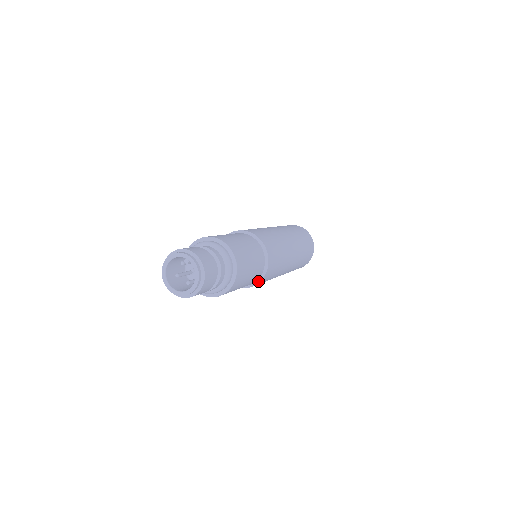
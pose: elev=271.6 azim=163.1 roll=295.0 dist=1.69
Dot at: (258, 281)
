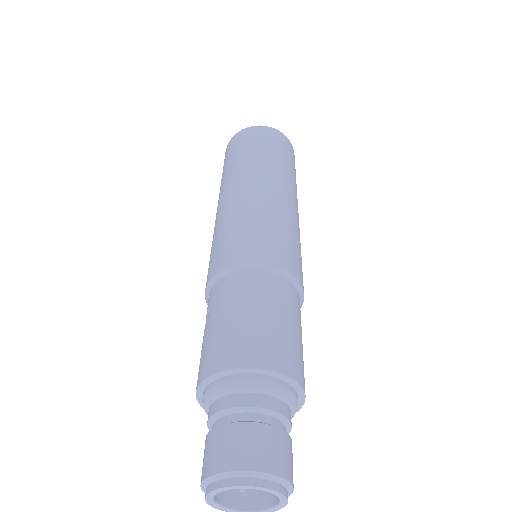
Dot at: (301, 296)
